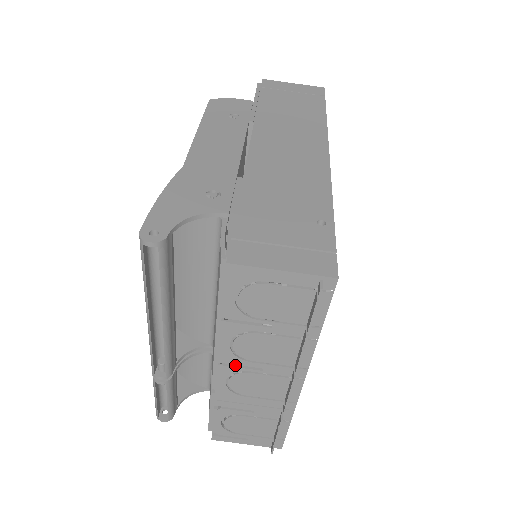
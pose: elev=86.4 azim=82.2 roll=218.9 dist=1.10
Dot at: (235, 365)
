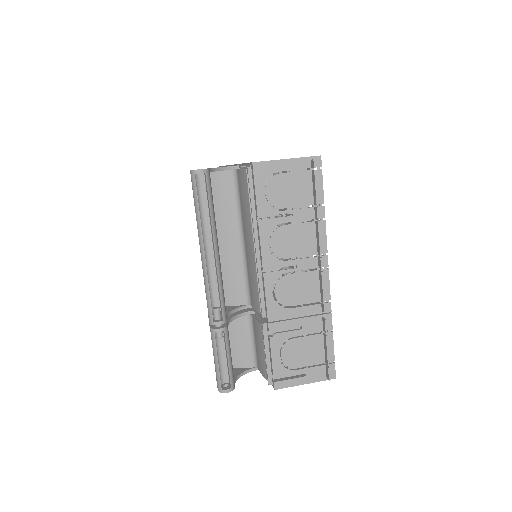
Dot at: occluded
